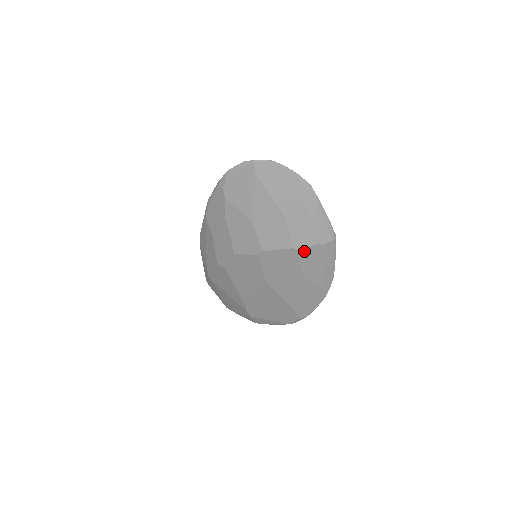
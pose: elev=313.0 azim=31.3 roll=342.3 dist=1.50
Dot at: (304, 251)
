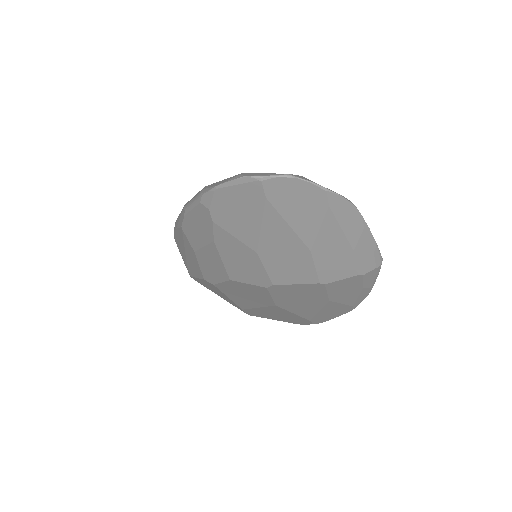
Dot at: (335, 283)
